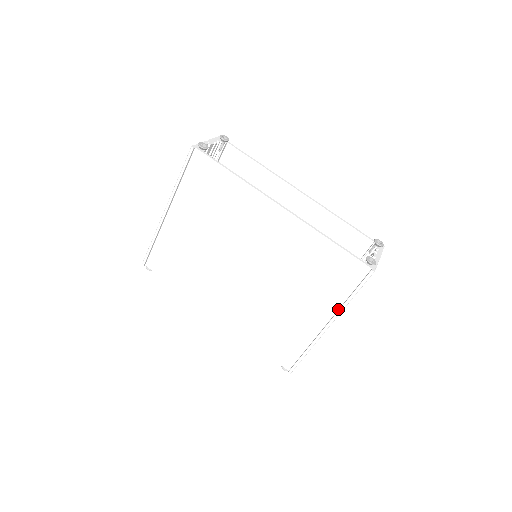
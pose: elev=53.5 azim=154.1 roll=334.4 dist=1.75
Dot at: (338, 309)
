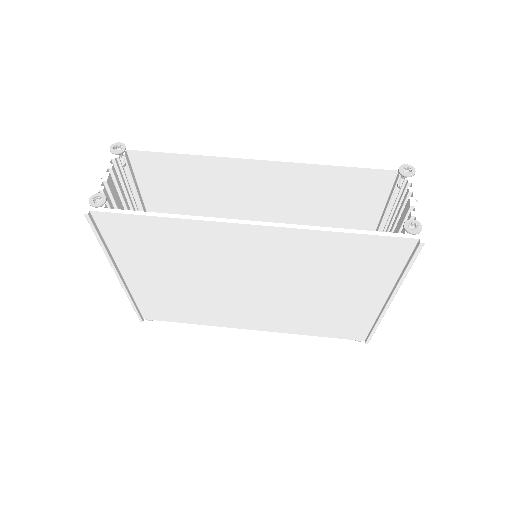
Dot at: (394, 285)
